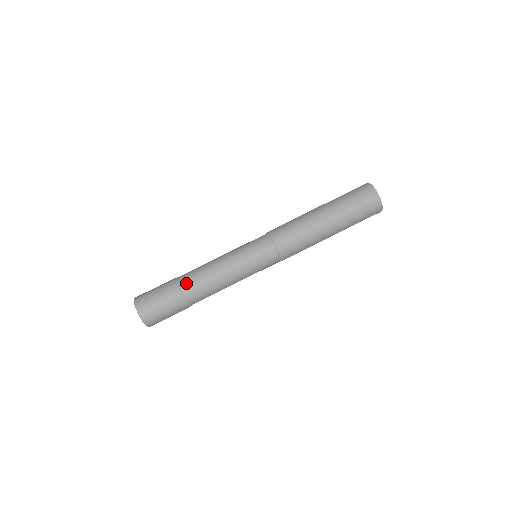
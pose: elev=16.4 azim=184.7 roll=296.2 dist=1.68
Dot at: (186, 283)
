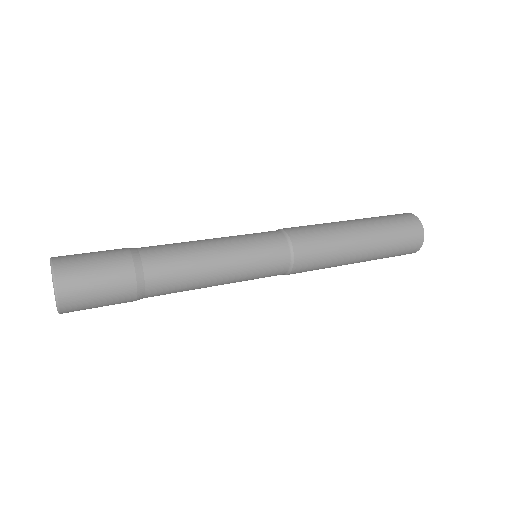
Dot at: (149, 254)
